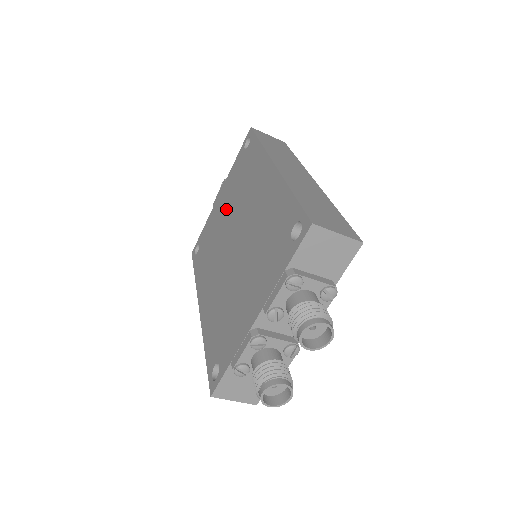
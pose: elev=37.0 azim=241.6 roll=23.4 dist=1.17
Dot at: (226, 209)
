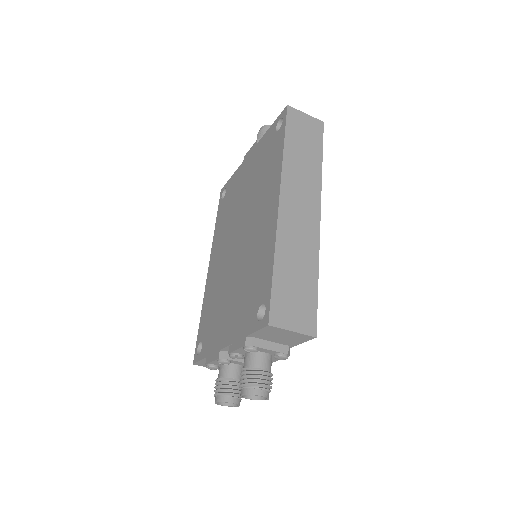
Dot at: (246, 186)
